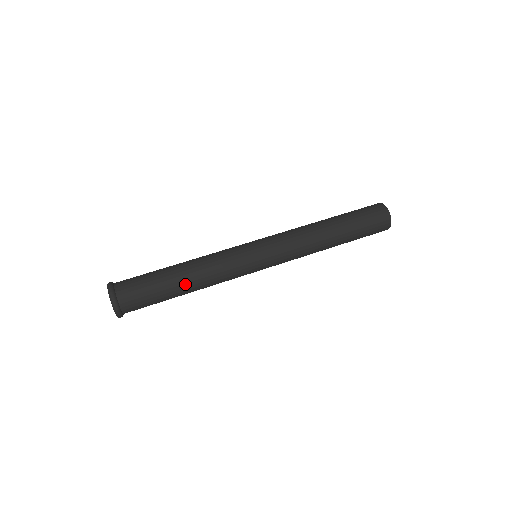
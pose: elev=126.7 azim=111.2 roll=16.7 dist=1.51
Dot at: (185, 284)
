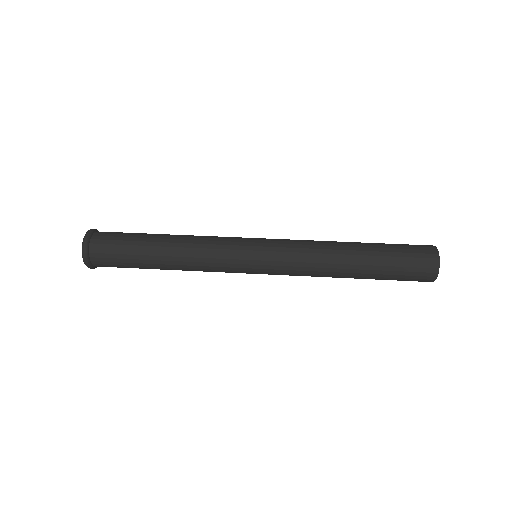
Dot at: (164, 243)
